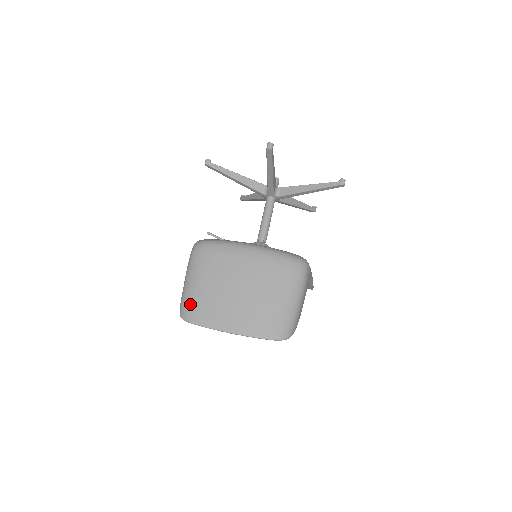
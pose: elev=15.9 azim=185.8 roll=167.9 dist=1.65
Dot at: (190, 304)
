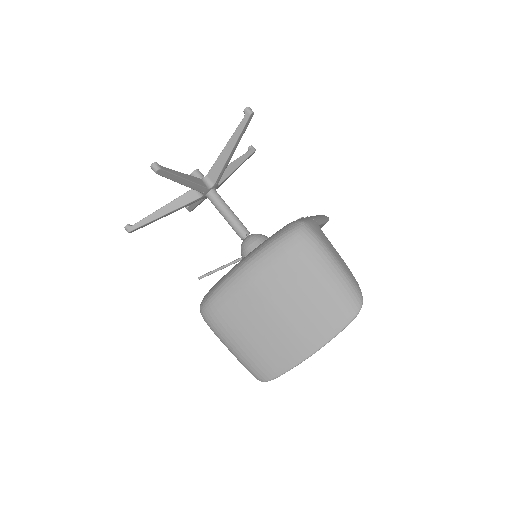
Dot at: (255, 366)
